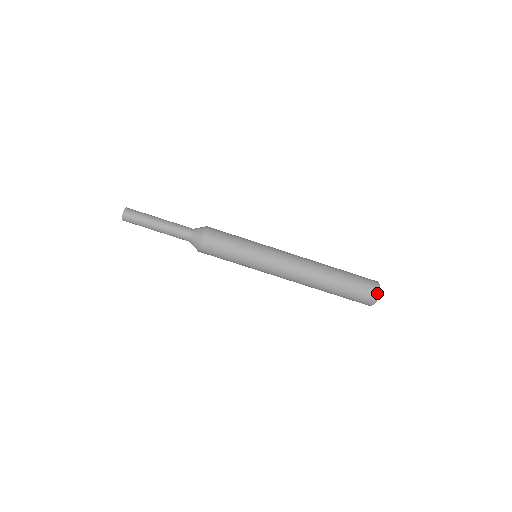
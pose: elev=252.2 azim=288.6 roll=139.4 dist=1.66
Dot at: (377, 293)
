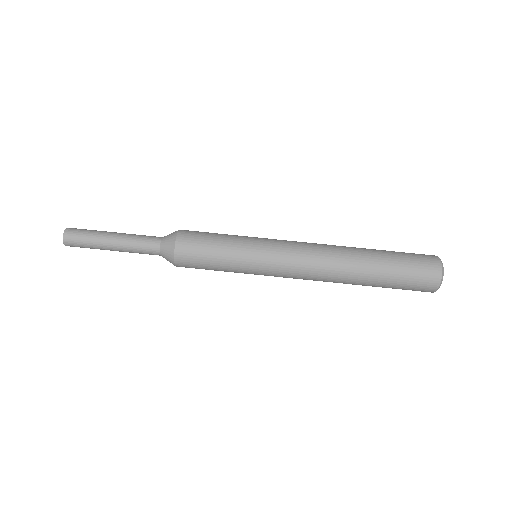
Dot at: (440, 273)
